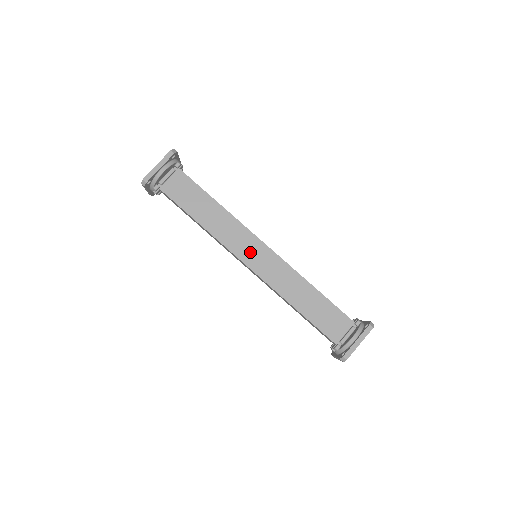
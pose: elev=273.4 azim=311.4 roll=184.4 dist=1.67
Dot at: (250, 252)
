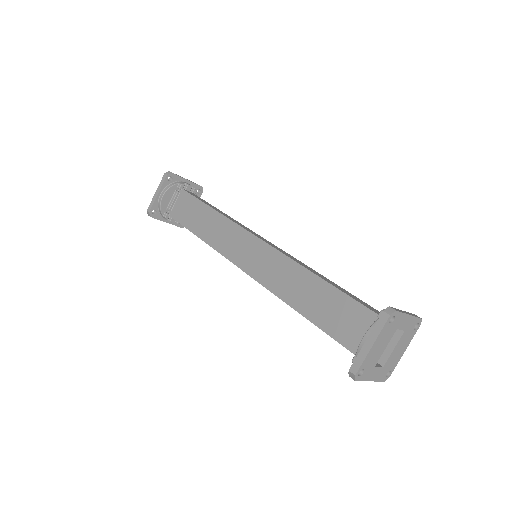
Dot at: (244, 252)
